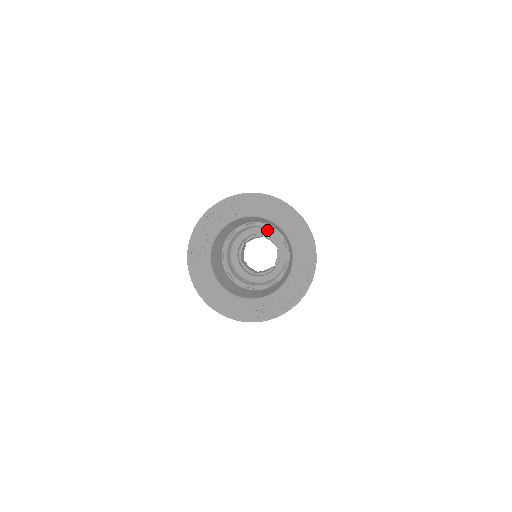
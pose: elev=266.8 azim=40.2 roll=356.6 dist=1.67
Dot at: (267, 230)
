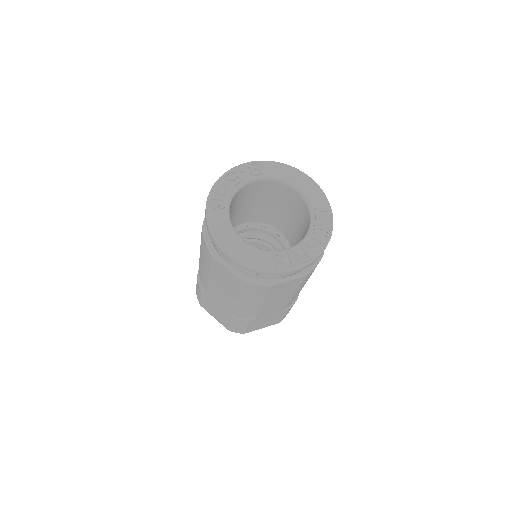
Dot at: occluded
